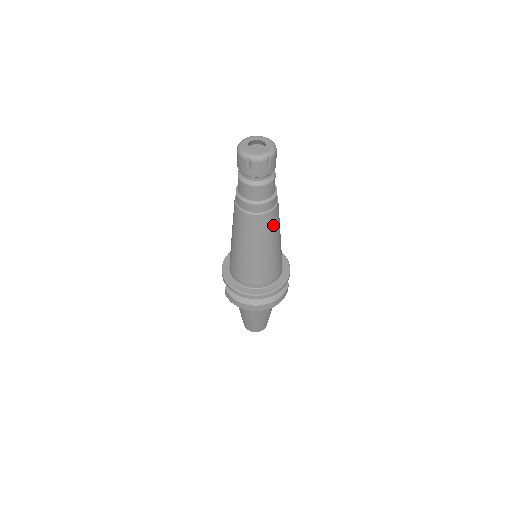
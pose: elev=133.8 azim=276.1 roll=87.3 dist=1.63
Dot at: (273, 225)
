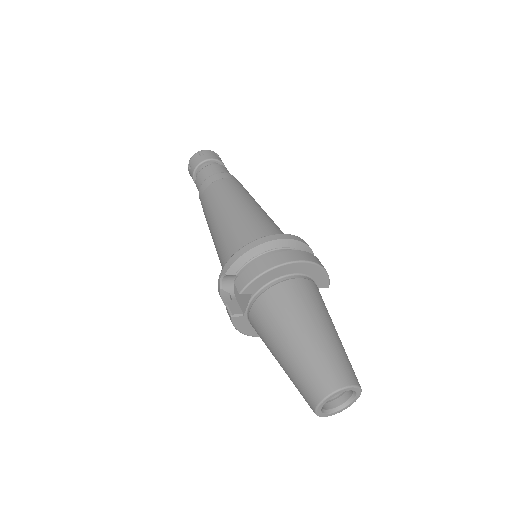
Dot at: occluded
